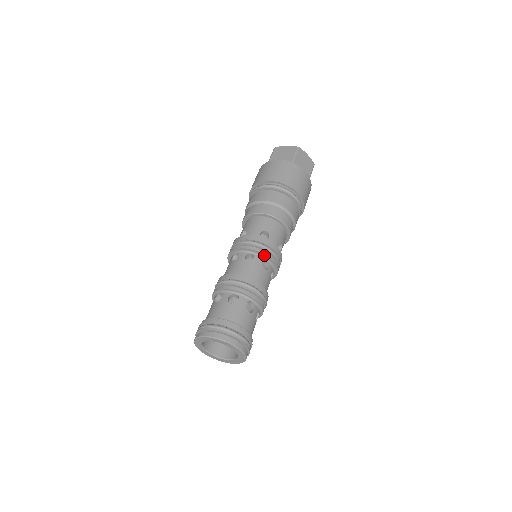
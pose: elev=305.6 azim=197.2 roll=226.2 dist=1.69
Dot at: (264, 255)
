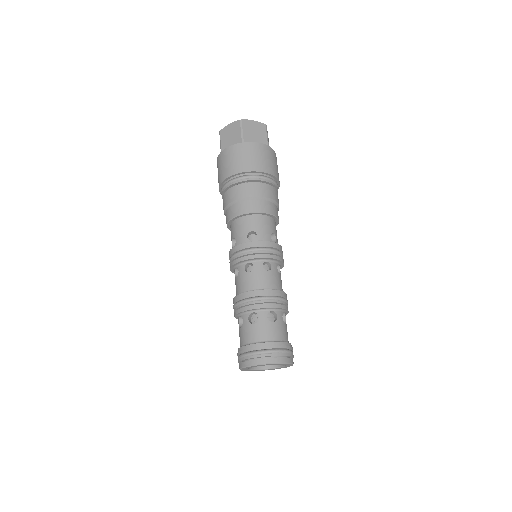
Dot at: (261, 258)
